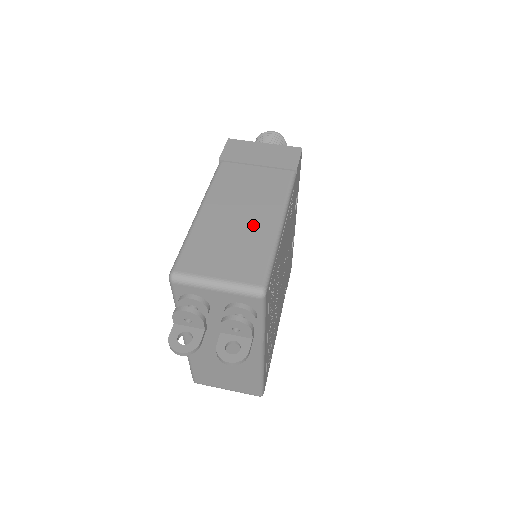
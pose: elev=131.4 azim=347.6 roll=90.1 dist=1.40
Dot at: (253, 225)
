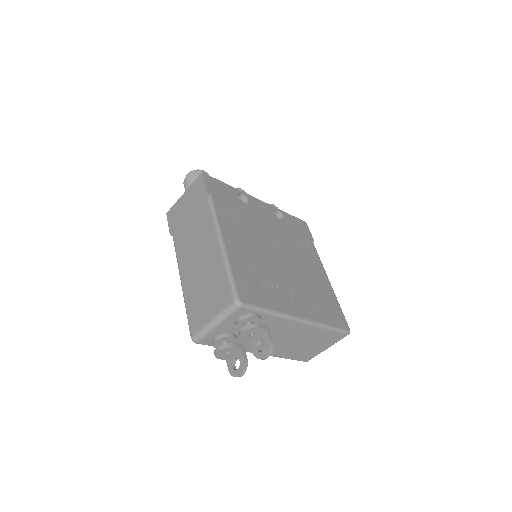
Dot at: (209, 262)
